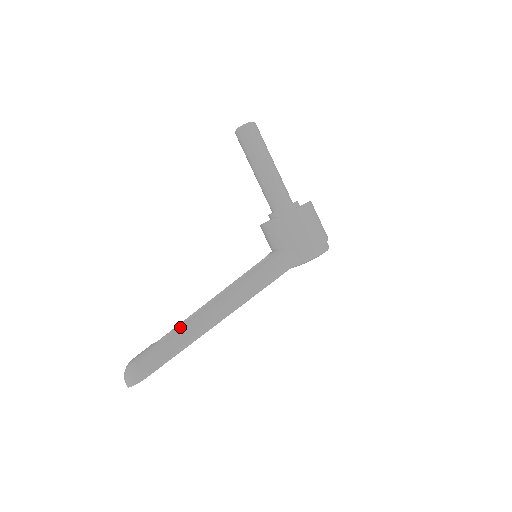
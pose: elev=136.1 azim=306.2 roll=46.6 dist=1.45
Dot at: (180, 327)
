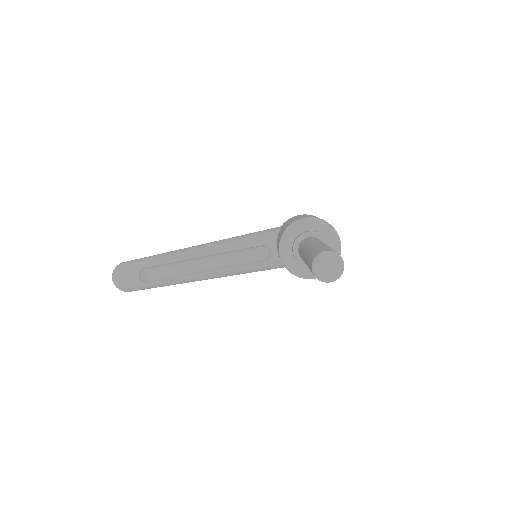
Dot at: (164, 280)
